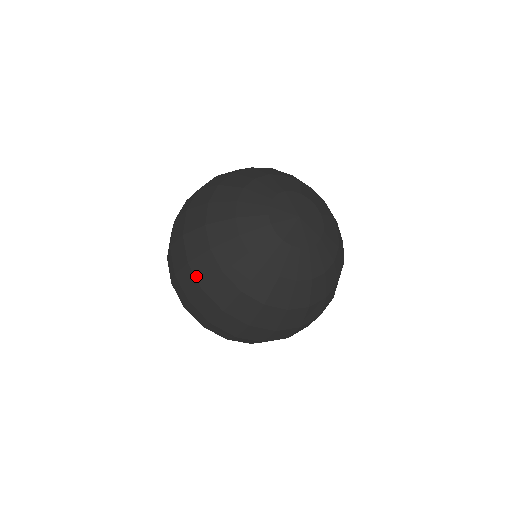
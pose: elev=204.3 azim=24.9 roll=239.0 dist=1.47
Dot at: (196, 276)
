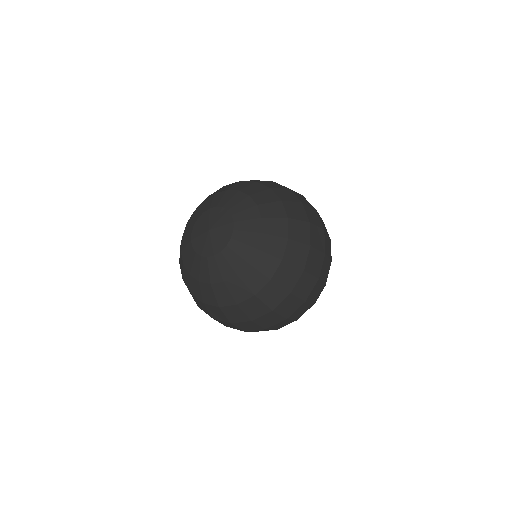
Dot at: (205, 312)
